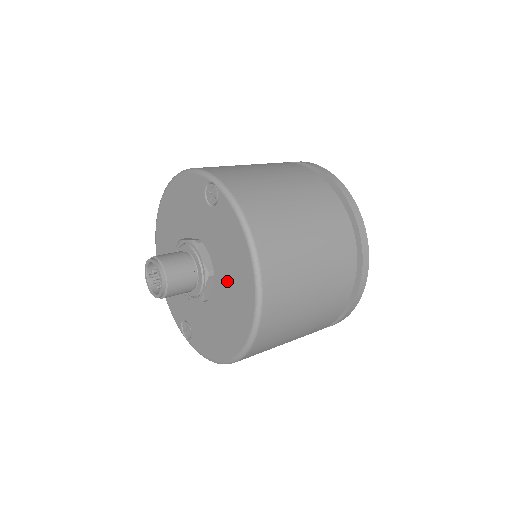
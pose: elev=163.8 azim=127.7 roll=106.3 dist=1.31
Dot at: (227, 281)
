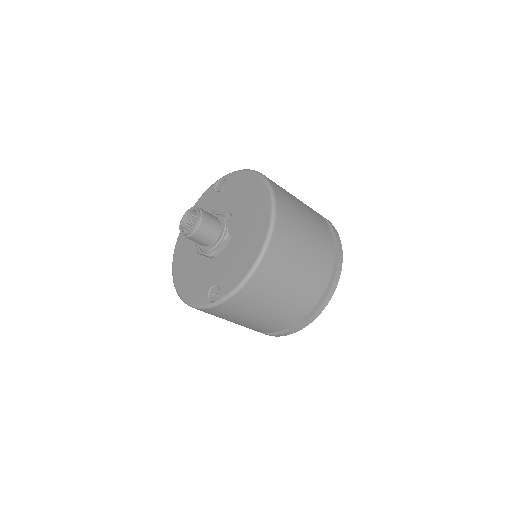
Dot at: (244, 208)
